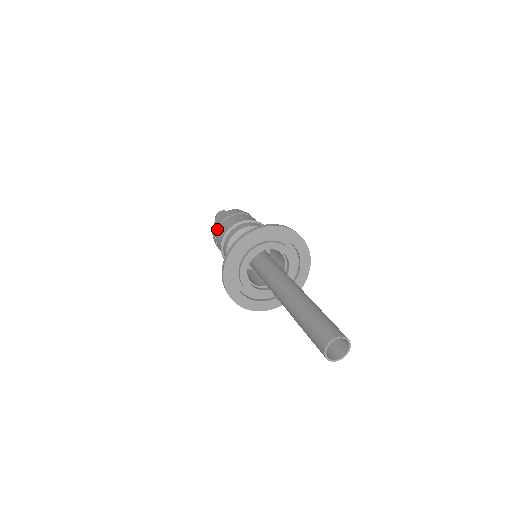
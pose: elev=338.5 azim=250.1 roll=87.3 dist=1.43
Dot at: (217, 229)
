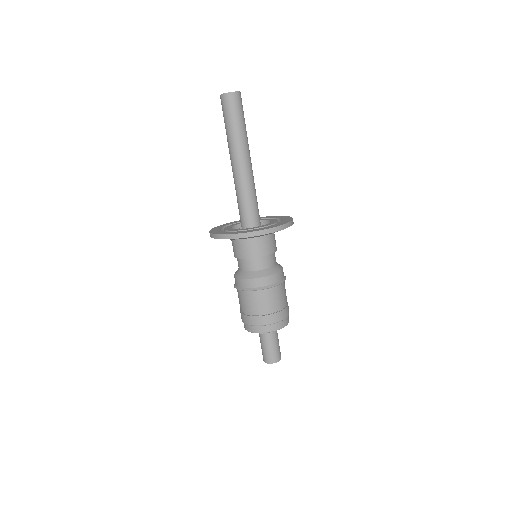
Dot at: occluded
